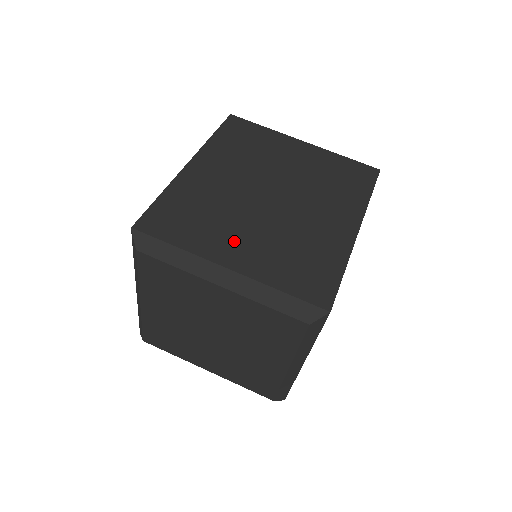
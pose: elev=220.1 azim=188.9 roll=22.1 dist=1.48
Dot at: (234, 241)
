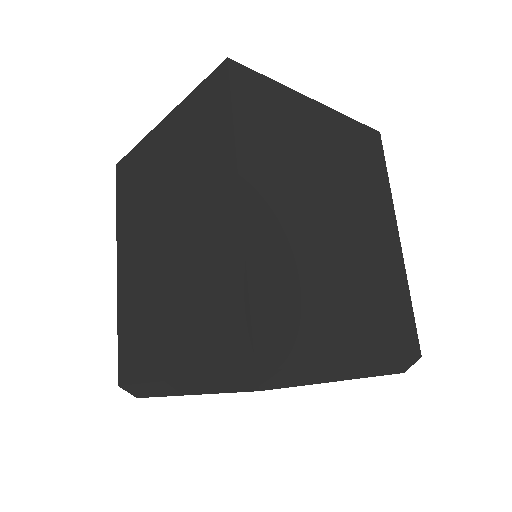
Dot at: (165, 338)
